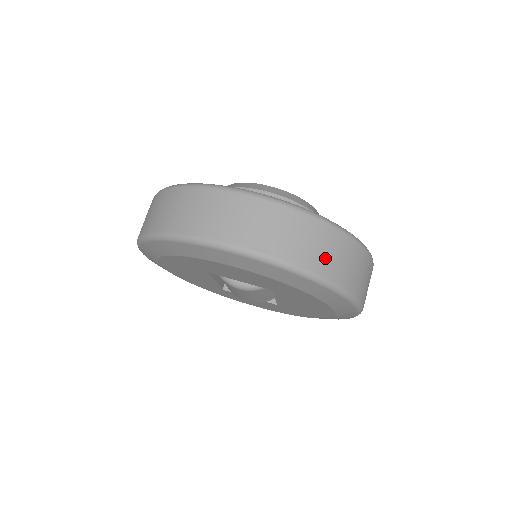
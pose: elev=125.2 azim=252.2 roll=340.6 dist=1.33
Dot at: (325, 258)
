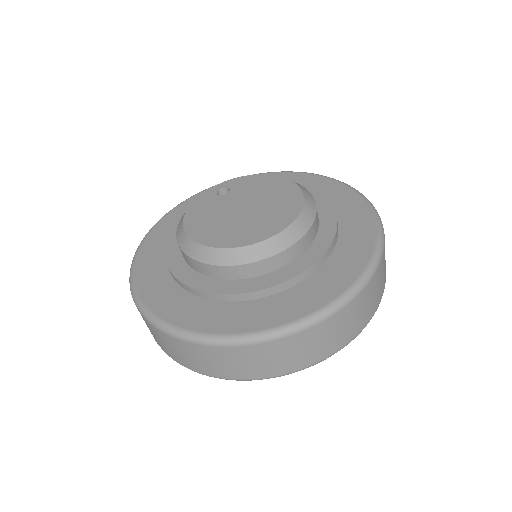
Dot at: (383, 278)
